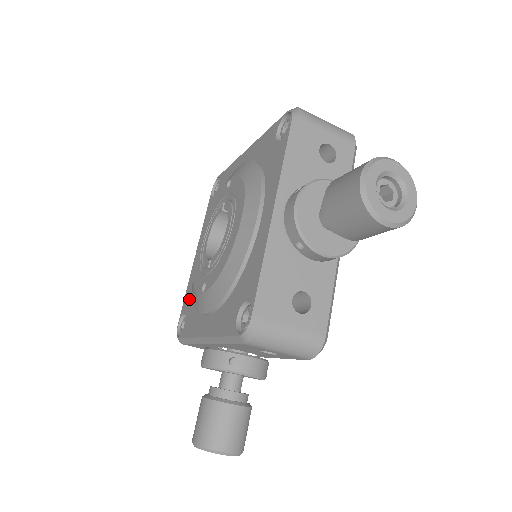
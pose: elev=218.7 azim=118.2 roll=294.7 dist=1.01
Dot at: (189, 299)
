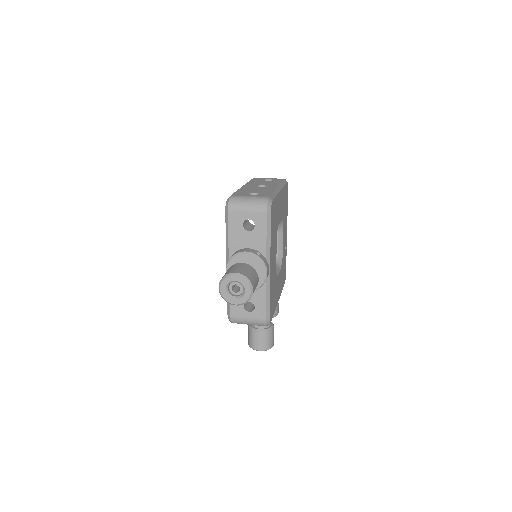
Dot at: occluded
